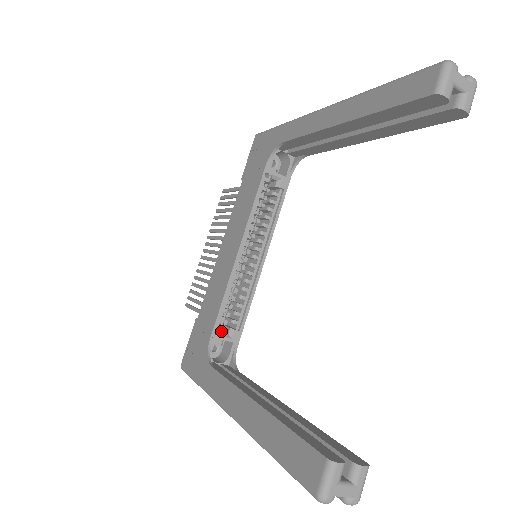
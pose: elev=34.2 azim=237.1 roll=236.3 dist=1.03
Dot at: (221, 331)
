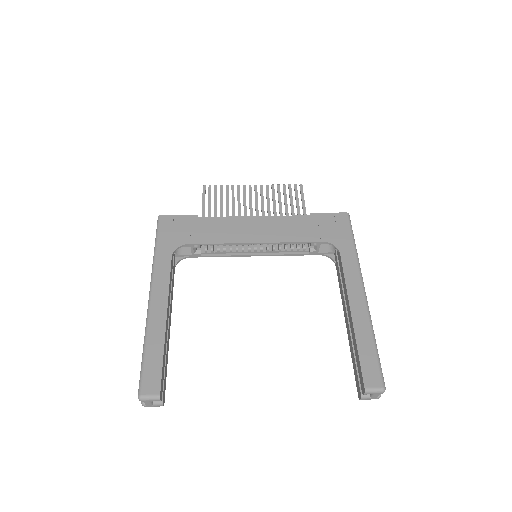
Dot at: occluded
